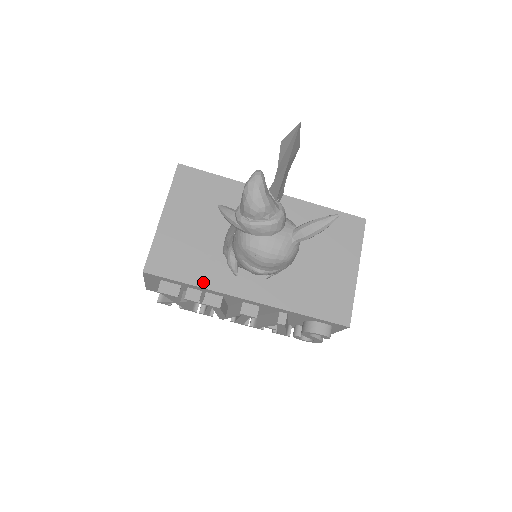
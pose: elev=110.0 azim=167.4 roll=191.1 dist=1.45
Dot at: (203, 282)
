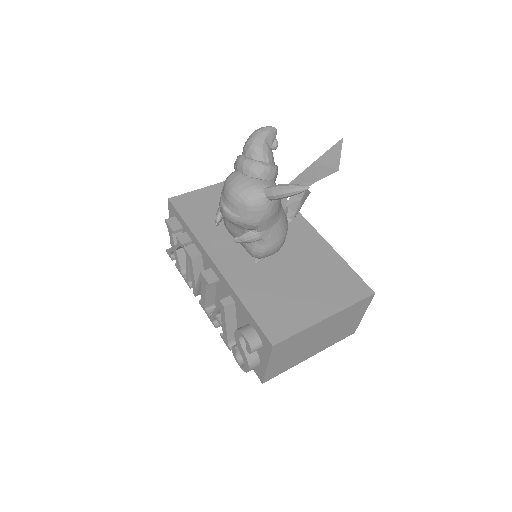
Dot at: (197, 230)
